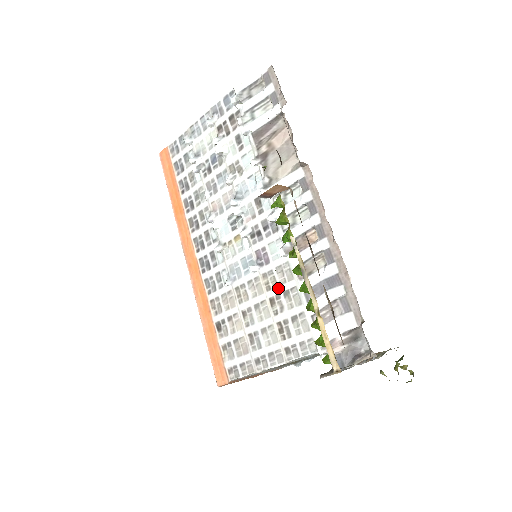
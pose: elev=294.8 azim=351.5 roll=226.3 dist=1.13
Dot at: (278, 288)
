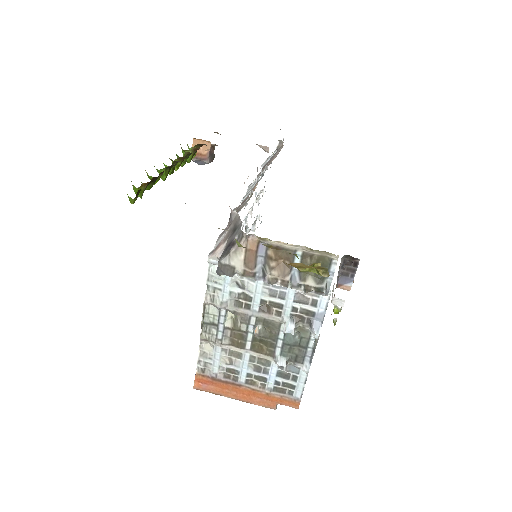
Dot at: occluded
